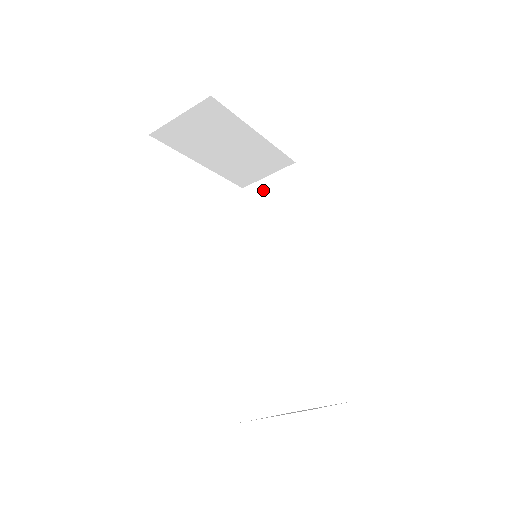
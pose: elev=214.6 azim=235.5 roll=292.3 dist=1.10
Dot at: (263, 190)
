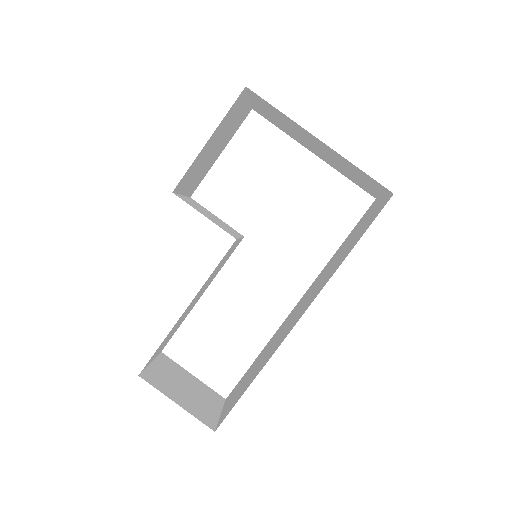
Dot at: (372, 209)
